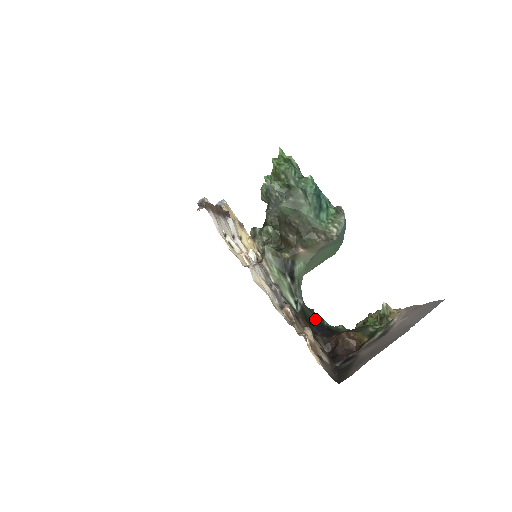
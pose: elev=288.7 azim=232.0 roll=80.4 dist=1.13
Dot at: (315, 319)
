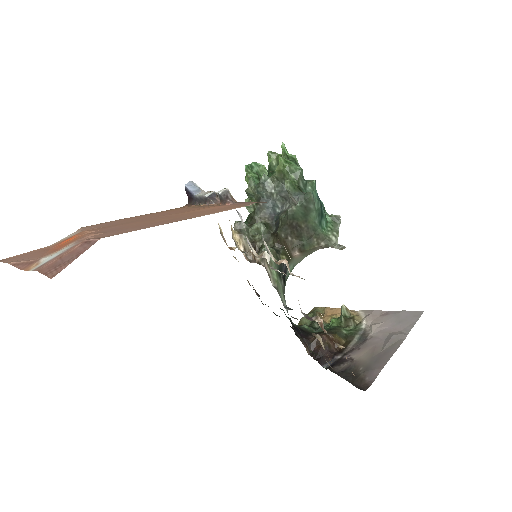
Dot at: (290, 320)
